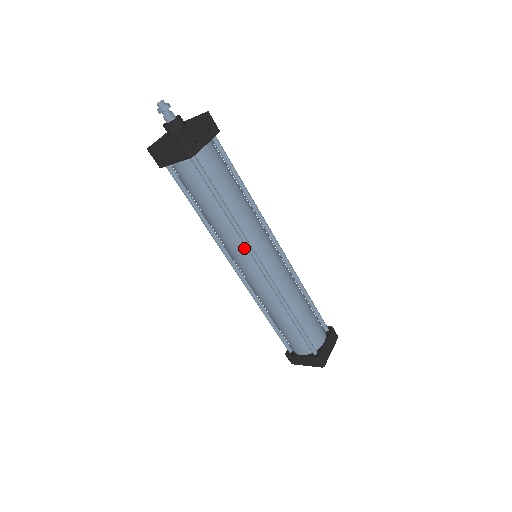
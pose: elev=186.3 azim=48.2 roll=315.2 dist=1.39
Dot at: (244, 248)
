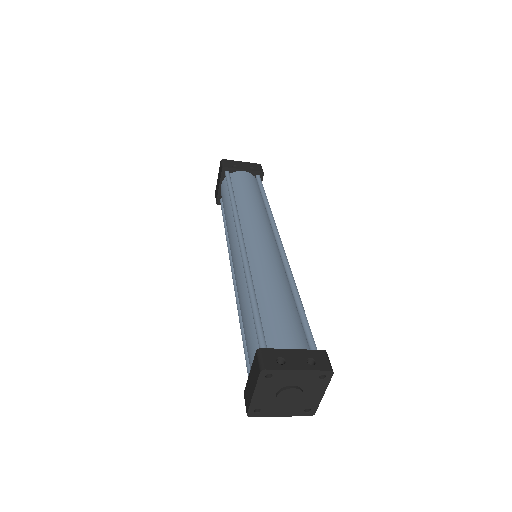
Dot at: occluded
